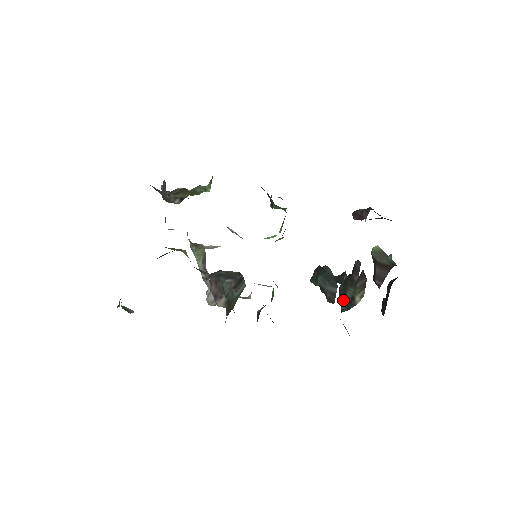
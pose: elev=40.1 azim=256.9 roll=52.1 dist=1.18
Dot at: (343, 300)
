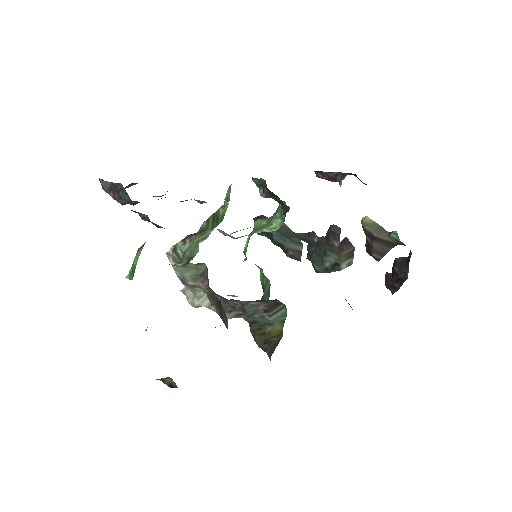
Dot at: (319, 262)
